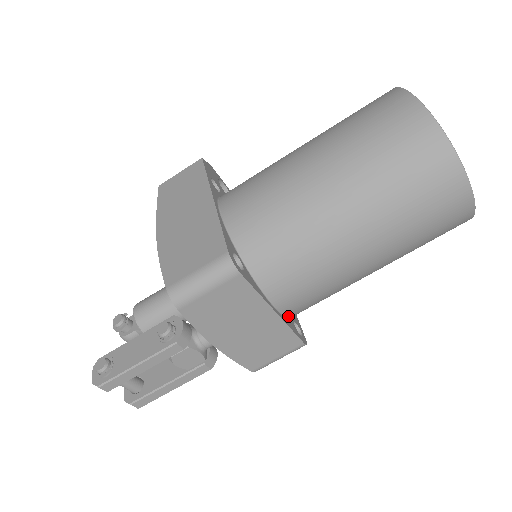
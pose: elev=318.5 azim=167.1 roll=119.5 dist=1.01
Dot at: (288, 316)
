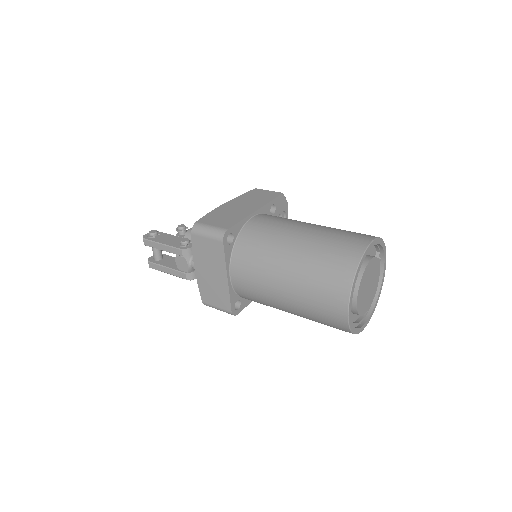
Dot at: (236, 291)
